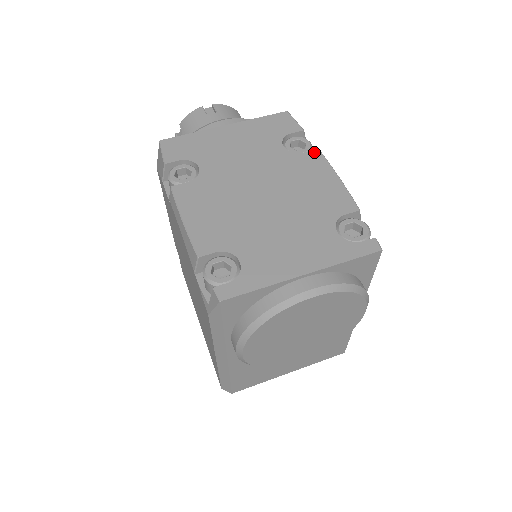
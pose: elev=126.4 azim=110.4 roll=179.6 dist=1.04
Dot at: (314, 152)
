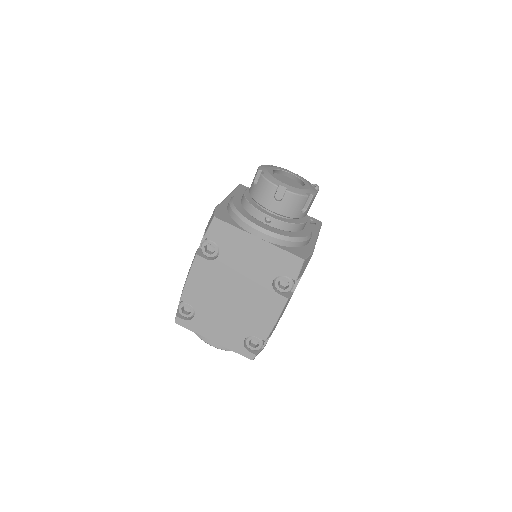
Dot at: (283, 298)
